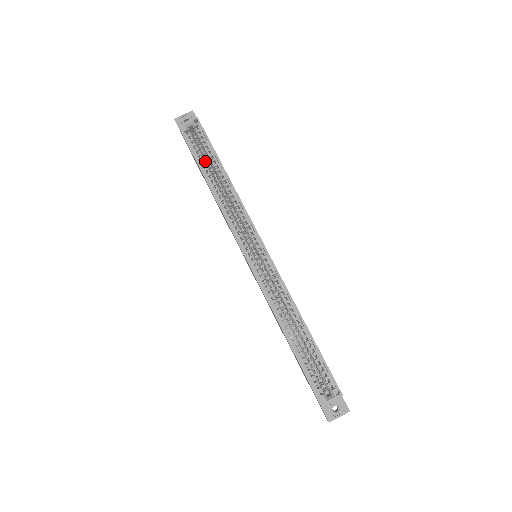
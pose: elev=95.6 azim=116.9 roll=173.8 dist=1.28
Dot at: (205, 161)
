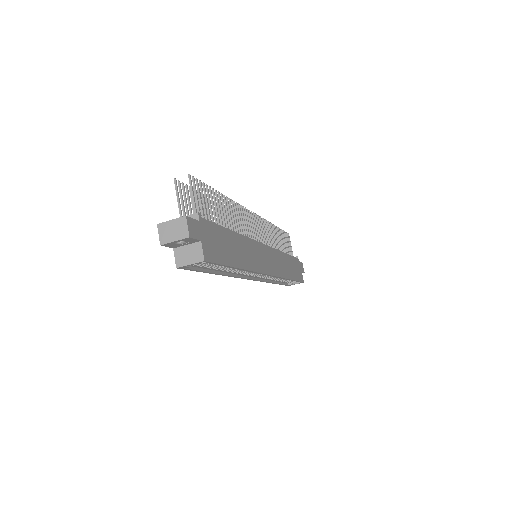
Dot at: (213, 264)
